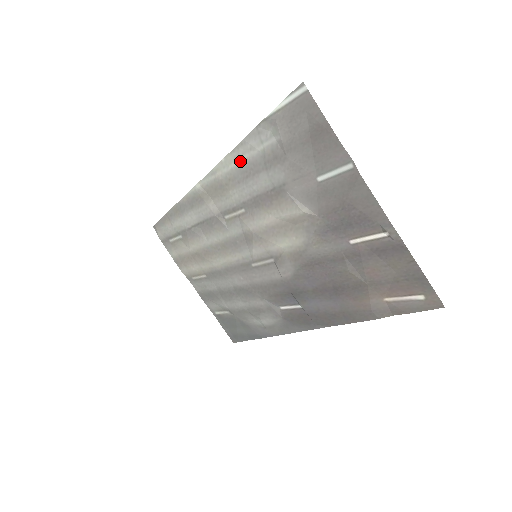
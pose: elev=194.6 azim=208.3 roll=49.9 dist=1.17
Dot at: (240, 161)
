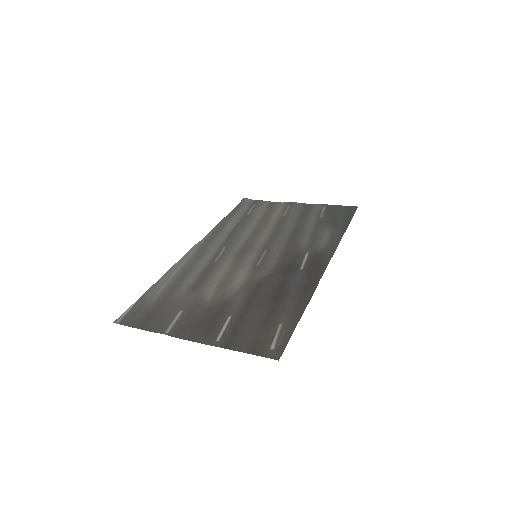
Dot at: (175, 273)
